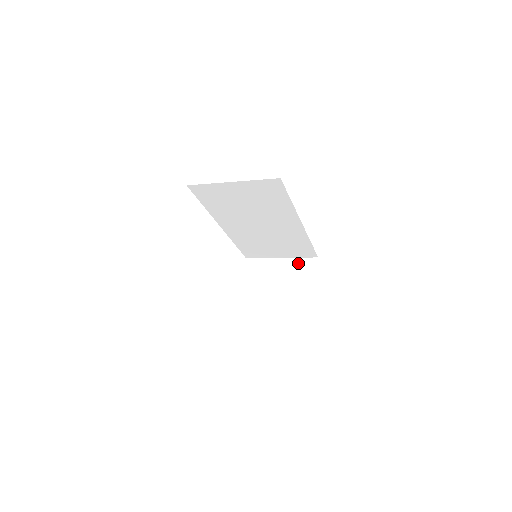
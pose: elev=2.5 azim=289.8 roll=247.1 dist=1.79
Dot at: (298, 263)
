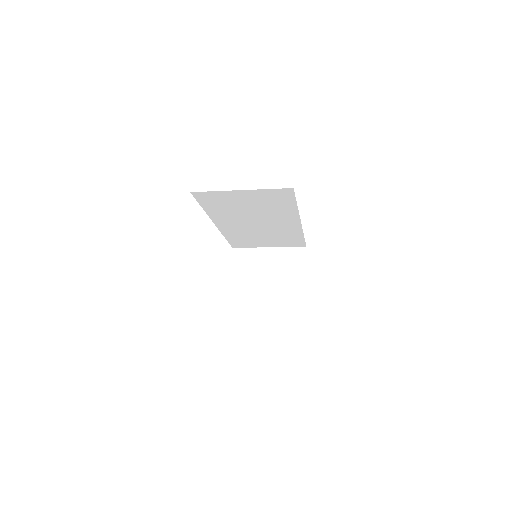
Dot at: (287, 253)
